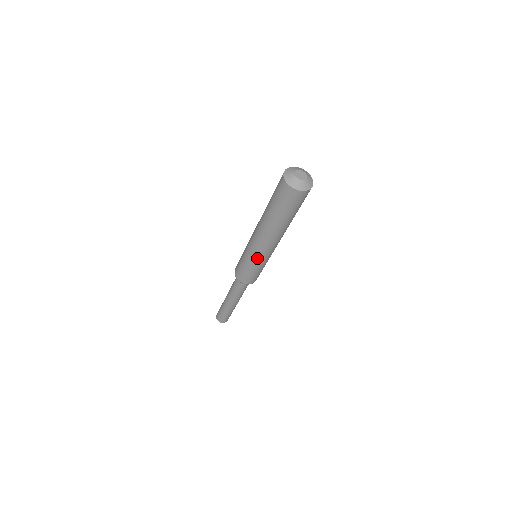
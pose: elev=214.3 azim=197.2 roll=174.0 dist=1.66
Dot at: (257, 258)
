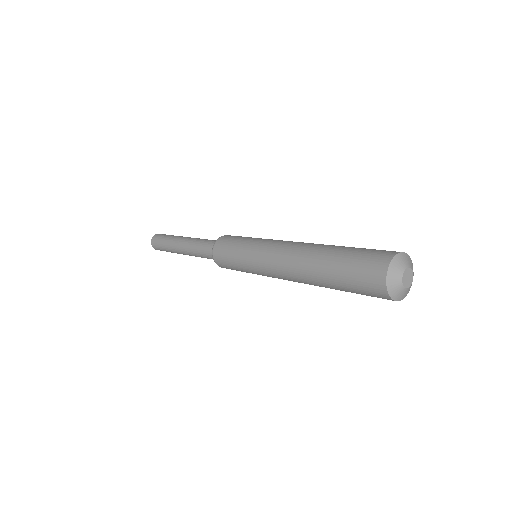
Dot at: occluded
